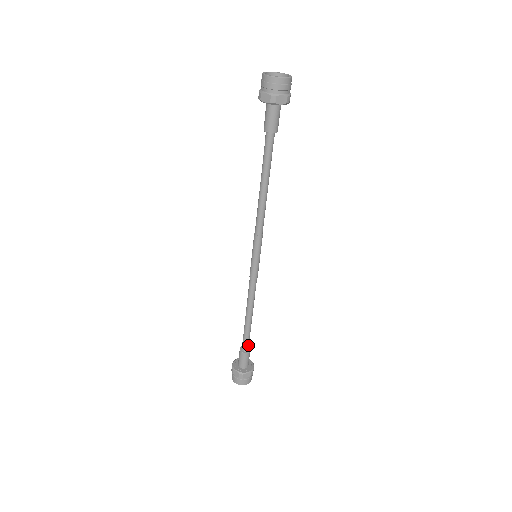
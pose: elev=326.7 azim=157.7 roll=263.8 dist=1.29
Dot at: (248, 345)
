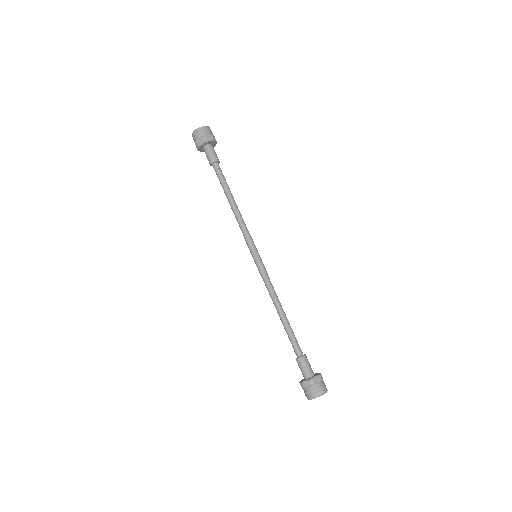
Dot at: (297, 349)
